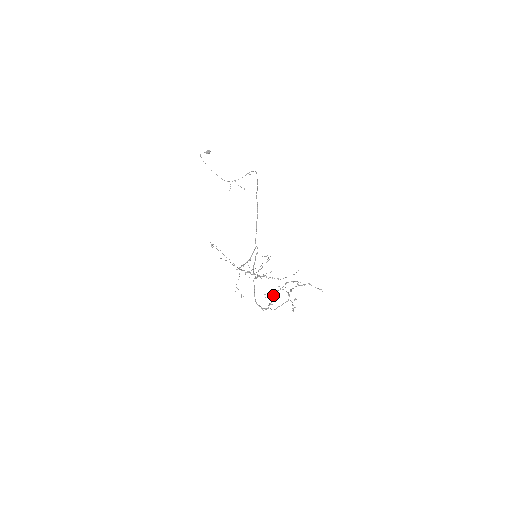
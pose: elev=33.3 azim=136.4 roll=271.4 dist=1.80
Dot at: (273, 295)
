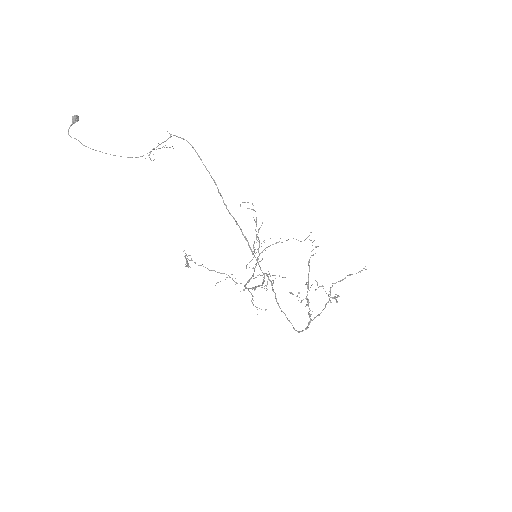
Dot at: (307, 299)
